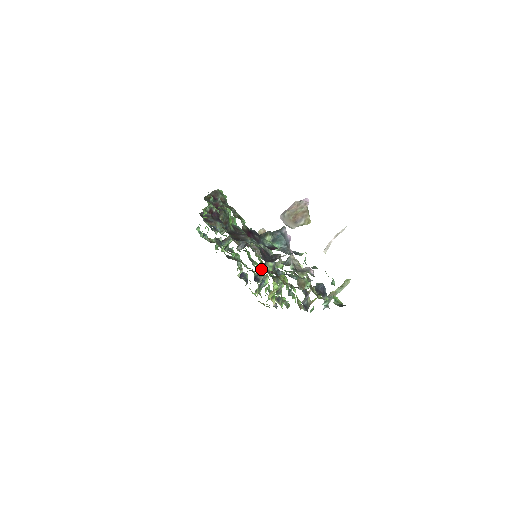
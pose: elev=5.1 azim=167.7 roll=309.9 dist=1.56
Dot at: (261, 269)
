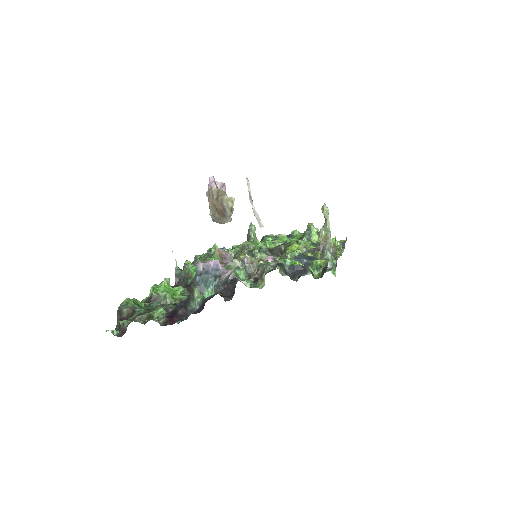
Dot at: occluded
